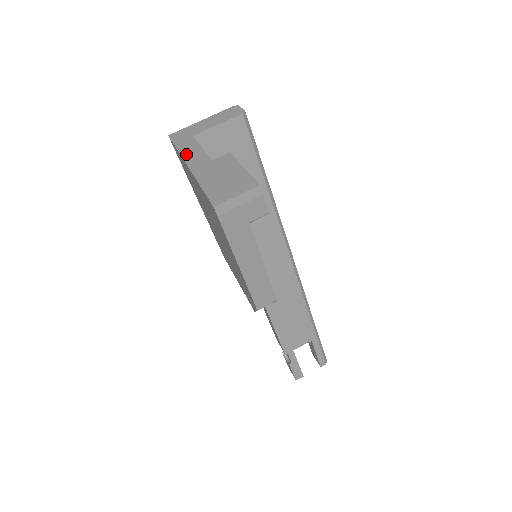
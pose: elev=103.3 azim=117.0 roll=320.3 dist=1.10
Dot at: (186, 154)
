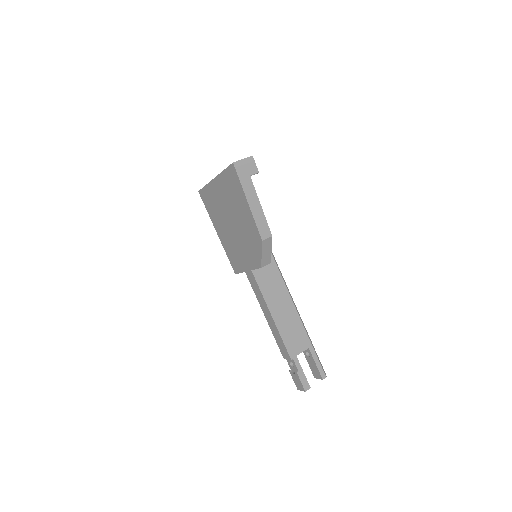
Dot at: occluded
